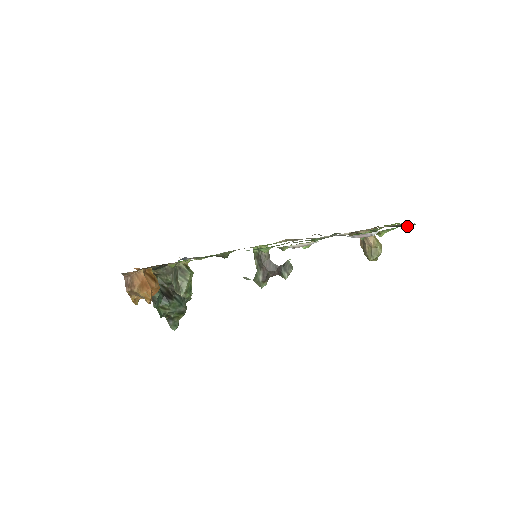
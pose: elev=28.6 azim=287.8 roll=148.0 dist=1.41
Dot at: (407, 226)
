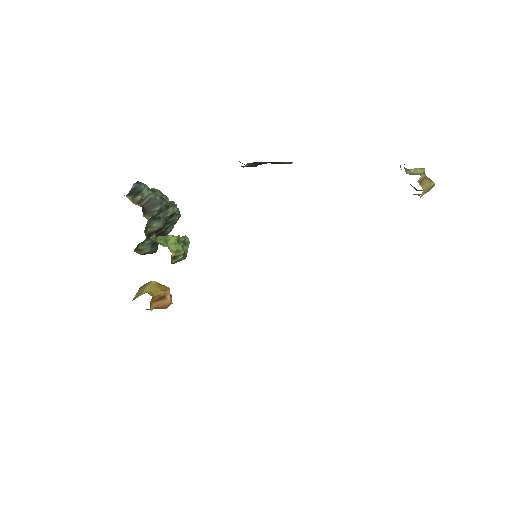
Dot at: occluded
